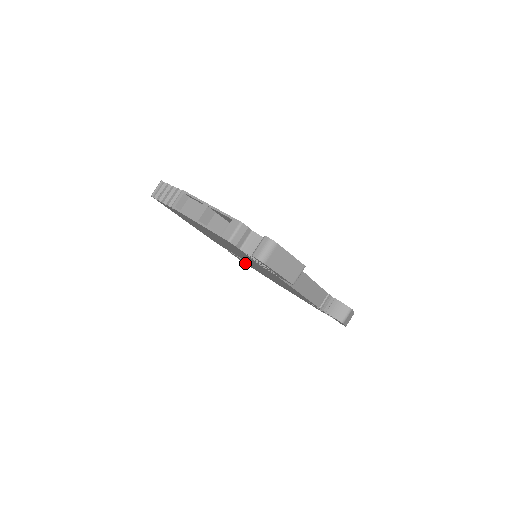
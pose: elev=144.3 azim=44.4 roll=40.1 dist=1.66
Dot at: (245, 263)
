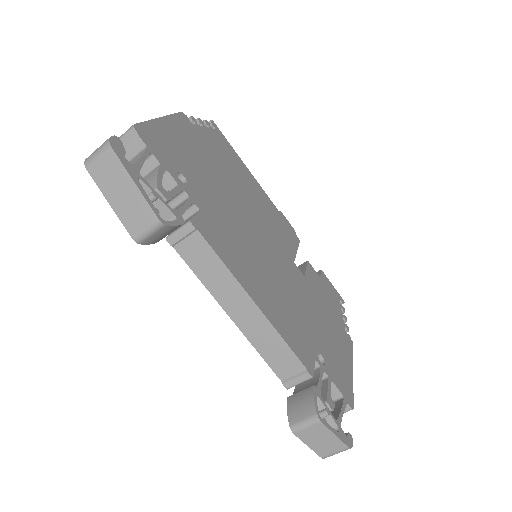
Dot at: occluded
